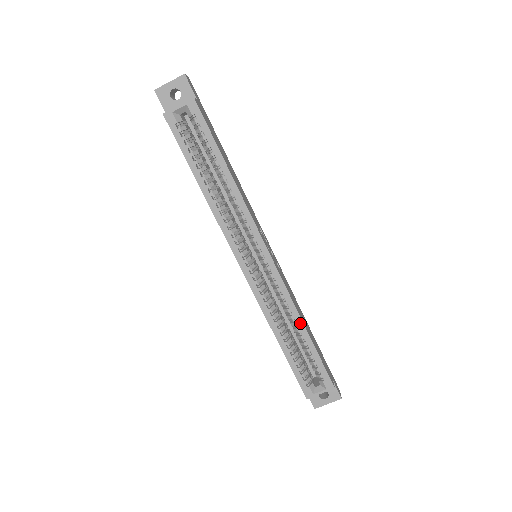
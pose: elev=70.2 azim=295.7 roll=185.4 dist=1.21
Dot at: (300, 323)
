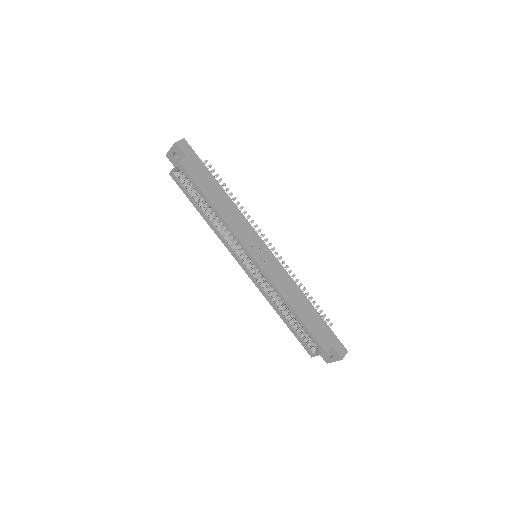
Dot at: (288, 306)
